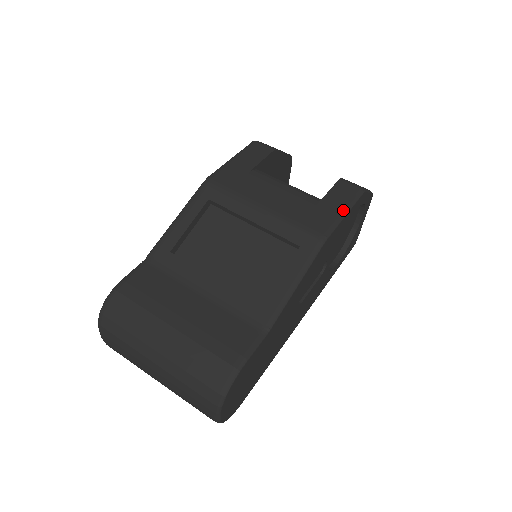
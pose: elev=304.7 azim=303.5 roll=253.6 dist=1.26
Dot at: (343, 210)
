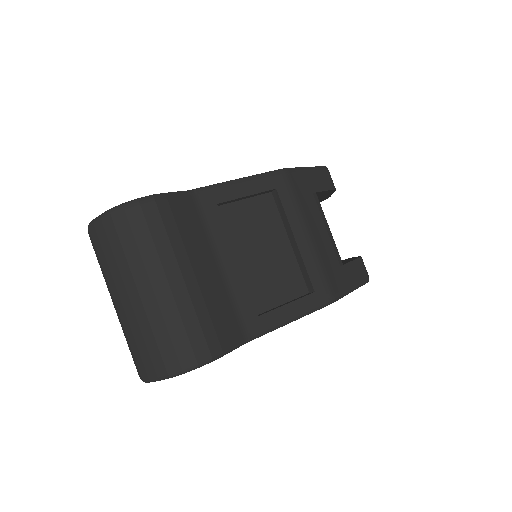
Dot at: (353, 286)
